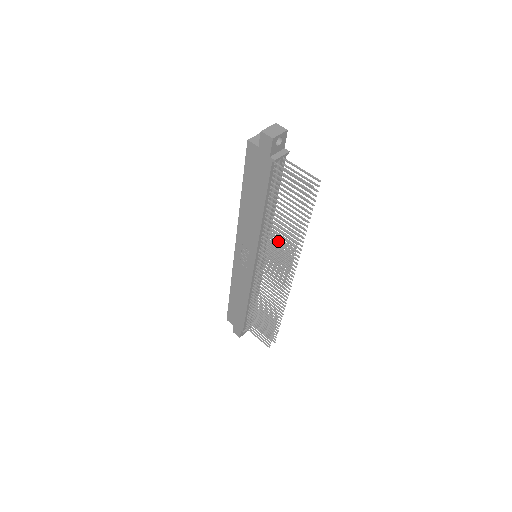
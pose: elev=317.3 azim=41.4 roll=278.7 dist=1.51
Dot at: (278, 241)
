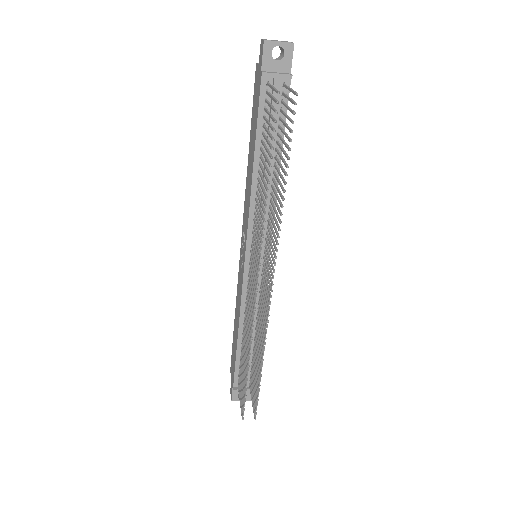
Dot at: occluded
